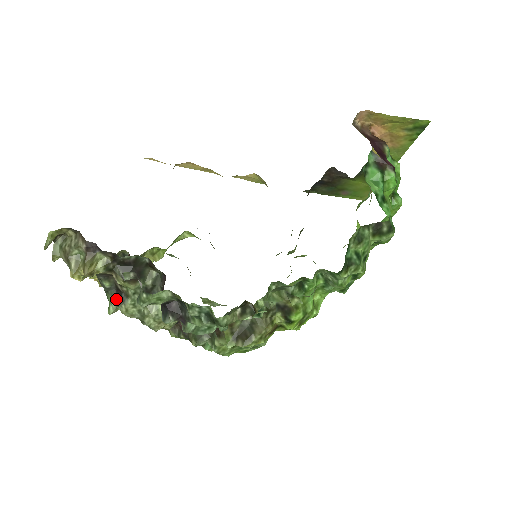
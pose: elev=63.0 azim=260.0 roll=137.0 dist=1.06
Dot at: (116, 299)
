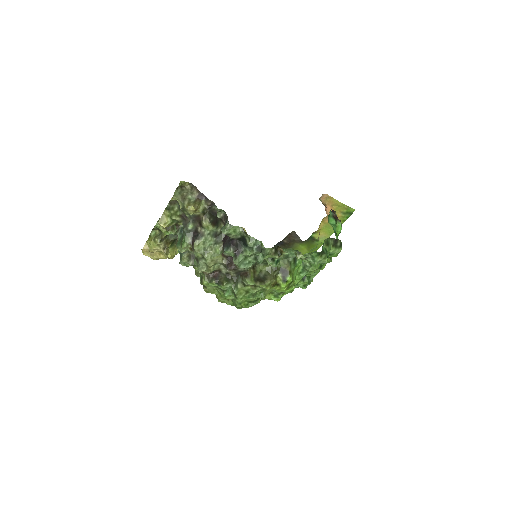
Dot at: (191, 239)
